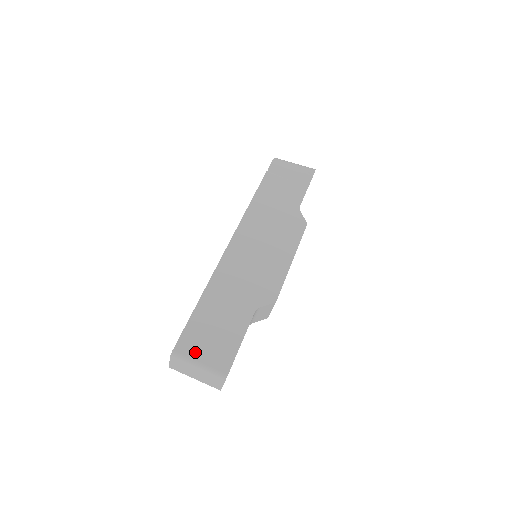
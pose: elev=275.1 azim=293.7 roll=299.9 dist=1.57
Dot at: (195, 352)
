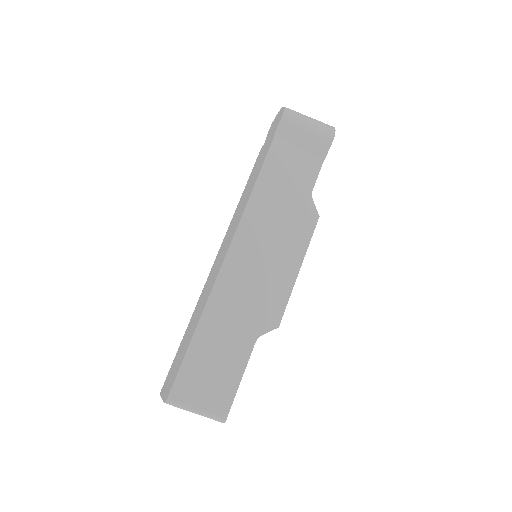
Dot at: (192, 398)
